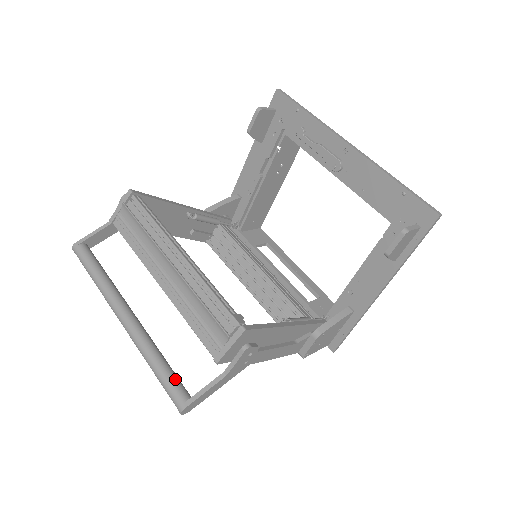
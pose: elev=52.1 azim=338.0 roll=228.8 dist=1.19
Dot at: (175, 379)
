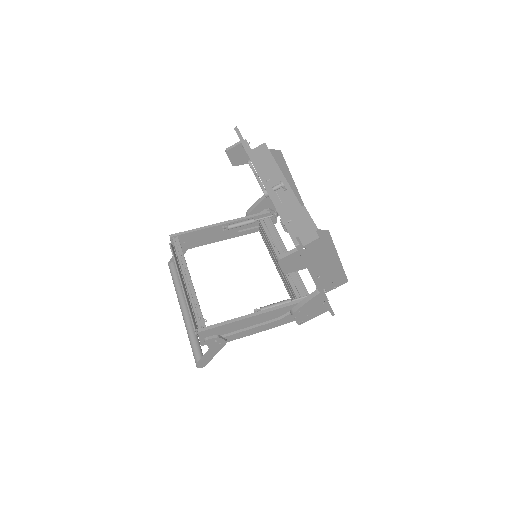
Dot at: (195, 349)
